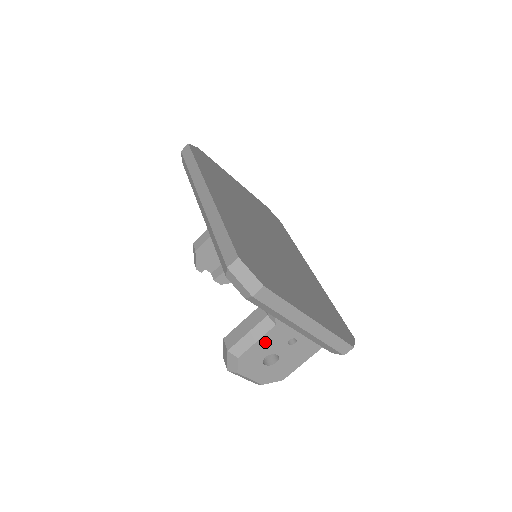
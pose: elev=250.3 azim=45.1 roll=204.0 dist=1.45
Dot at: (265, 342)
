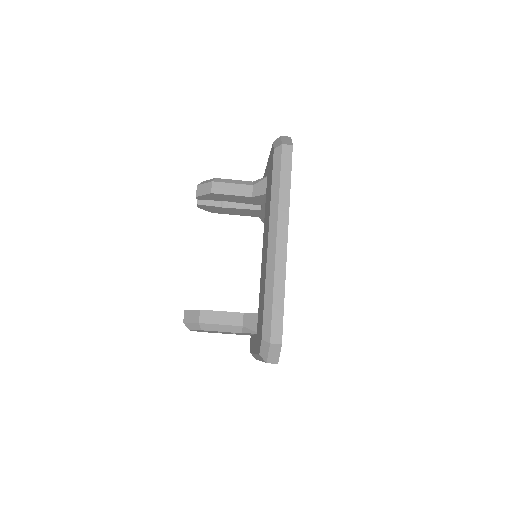
Dot at: occluded
